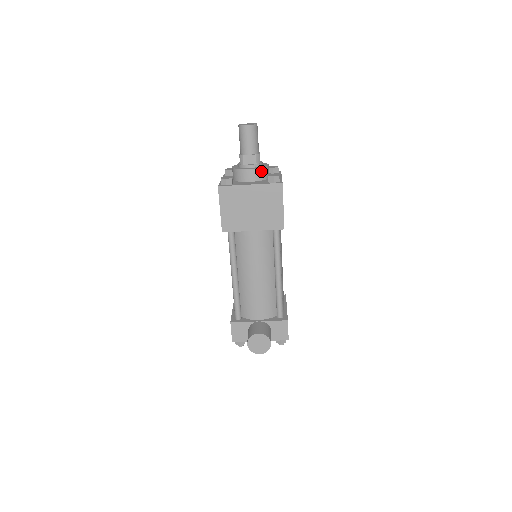
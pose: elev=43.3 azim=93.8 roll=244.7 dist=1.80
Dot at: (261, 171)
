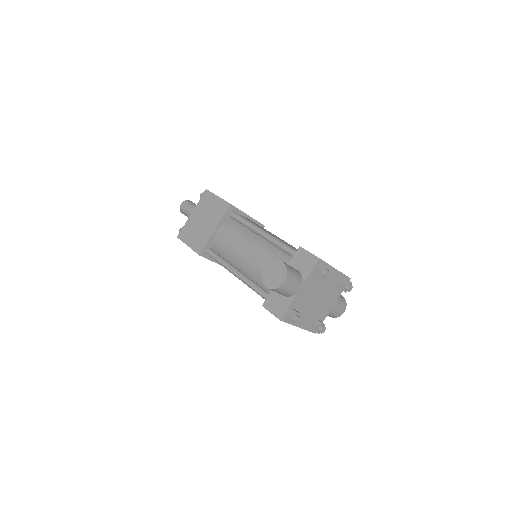
Dot at: occluded
